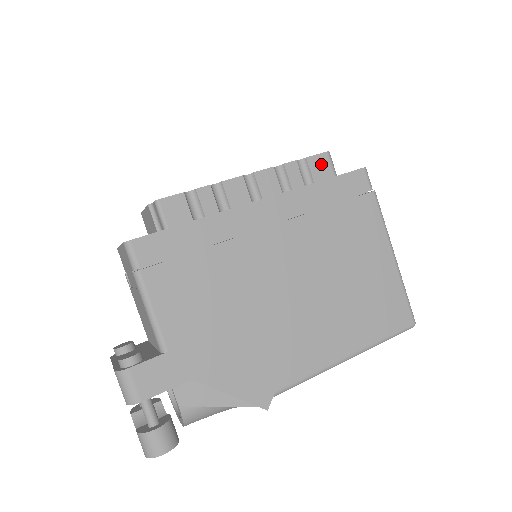
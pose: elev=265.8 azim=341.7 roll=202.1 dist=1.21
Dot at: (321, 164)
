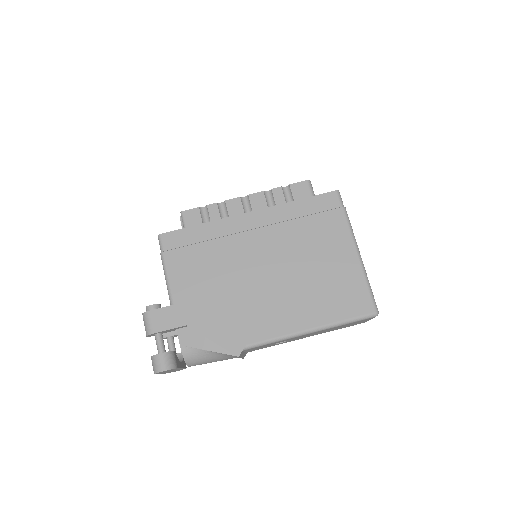
Dot at: (301, 189)
